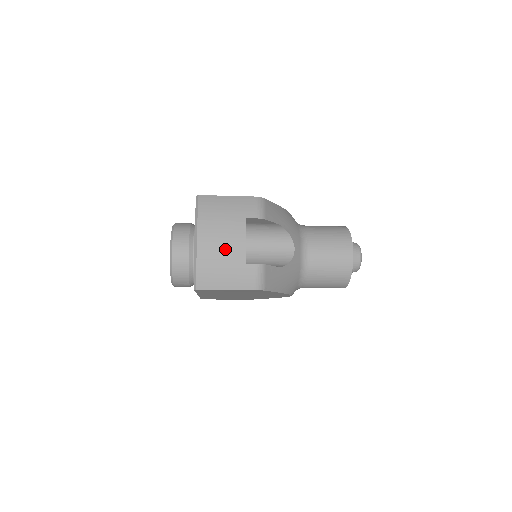
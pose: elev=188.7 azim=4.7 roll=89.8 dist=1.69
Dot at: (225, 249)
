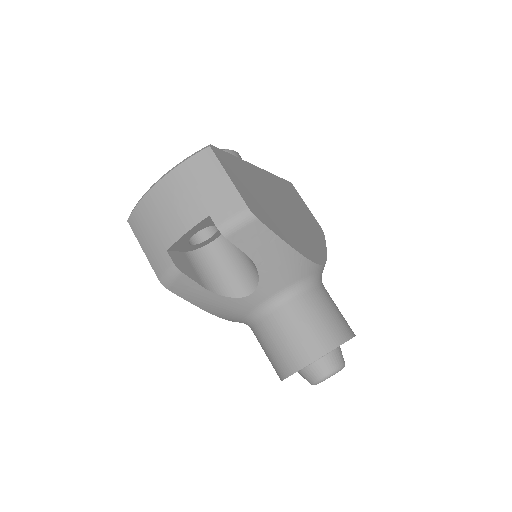
Dot at: (165, 218)
